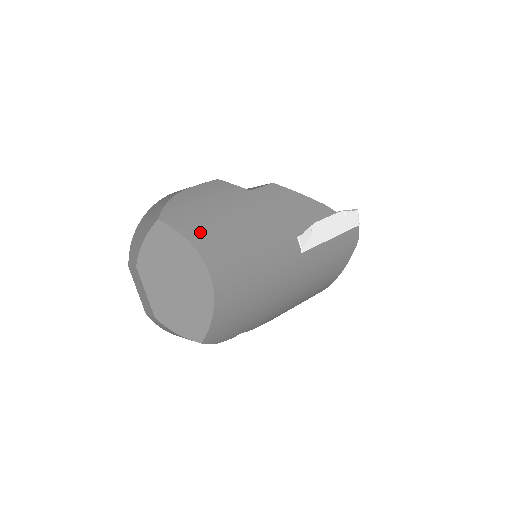
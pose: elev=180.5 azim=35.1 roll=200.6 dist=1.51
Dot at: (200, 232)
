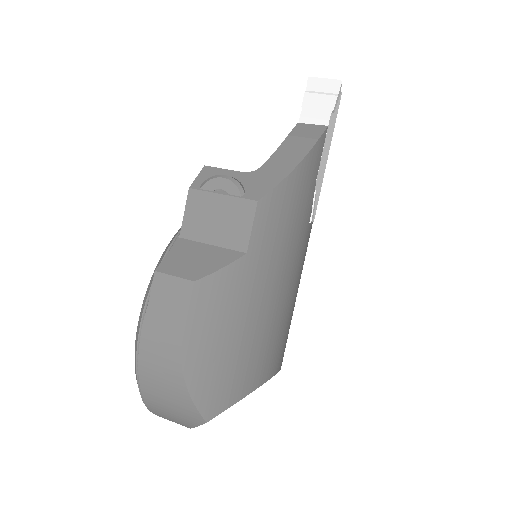
Dot at: (250, 373)
